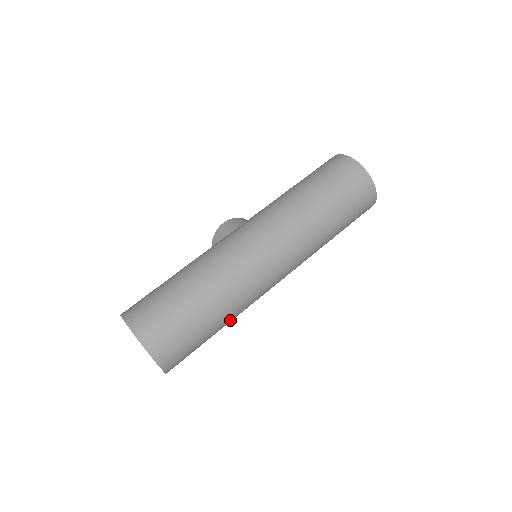
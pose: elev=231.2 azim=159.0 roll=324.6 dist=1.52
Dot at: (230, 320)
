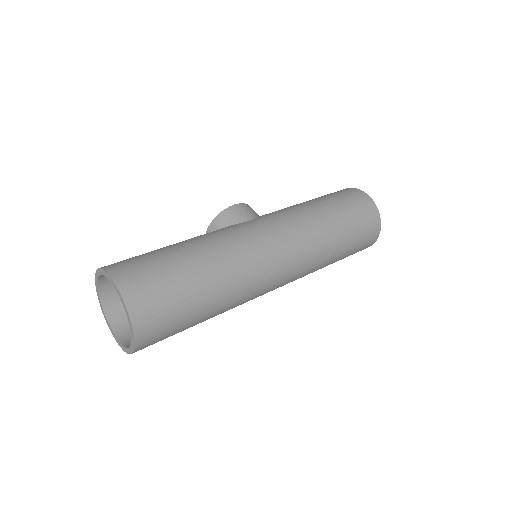
Dot at: occluded
